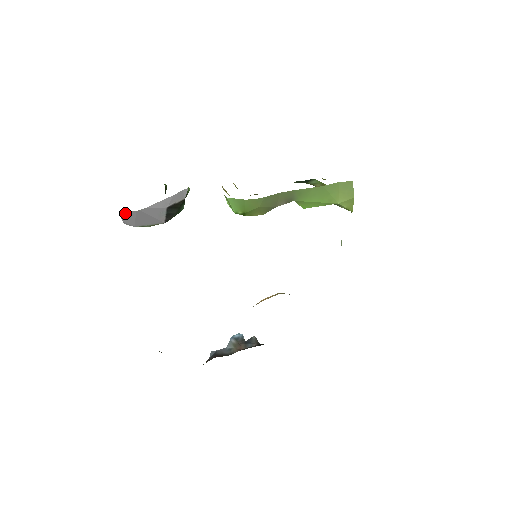
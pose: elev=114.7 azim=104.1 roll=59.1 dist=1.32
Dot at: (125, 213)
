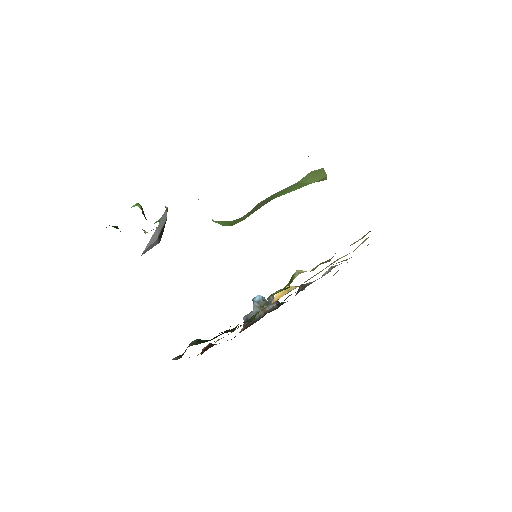
Dot at: occluded
